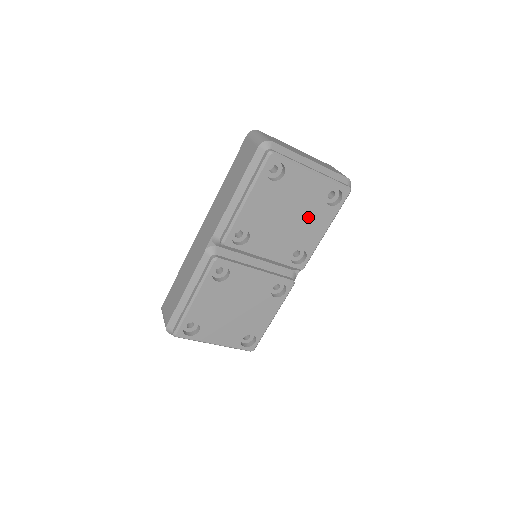
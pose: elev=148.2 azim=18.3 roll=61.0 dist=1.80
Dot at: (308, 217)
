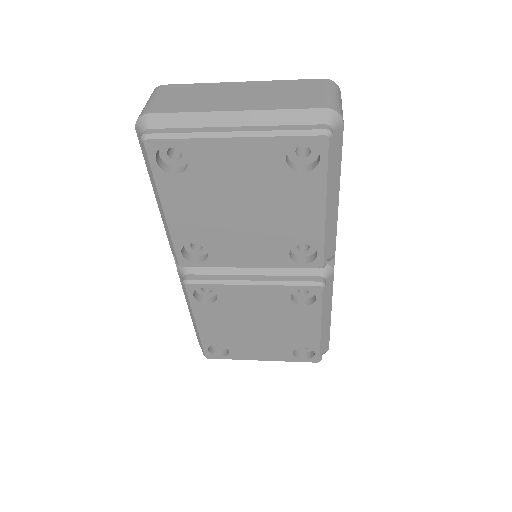
Dot at: (277, 200)
